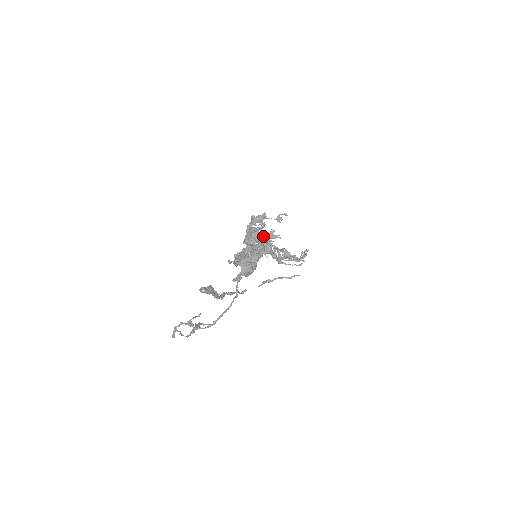
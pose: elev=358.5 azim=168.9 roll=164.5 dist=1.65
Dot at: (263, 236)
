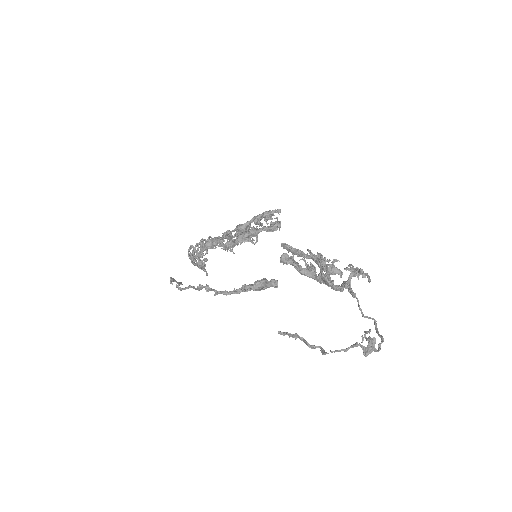
Dot at: occluded
